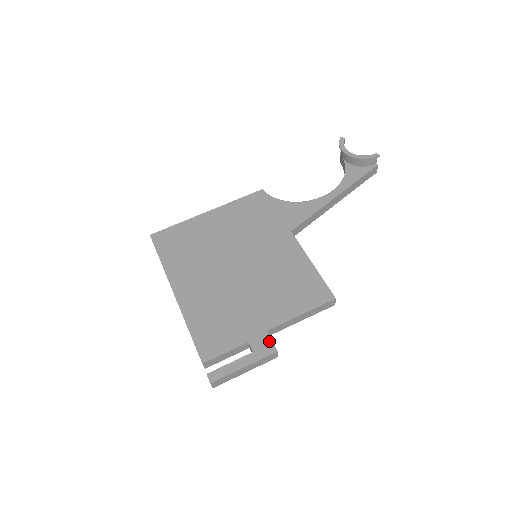
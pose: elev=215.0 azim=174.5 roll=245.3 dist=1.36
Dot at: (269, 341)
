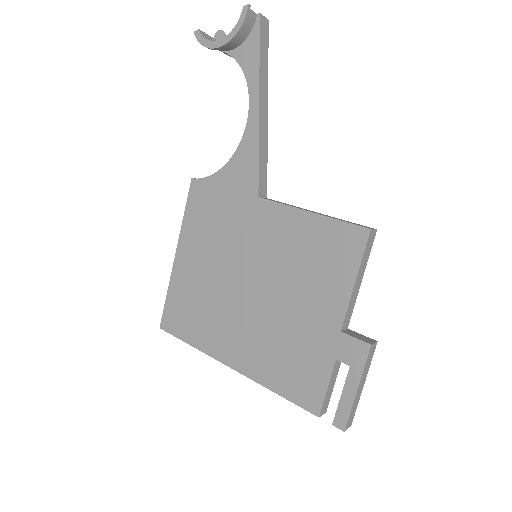
Dot at: (353, 341)
